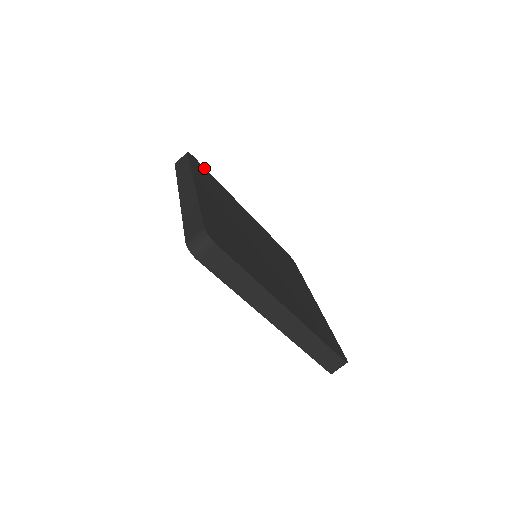
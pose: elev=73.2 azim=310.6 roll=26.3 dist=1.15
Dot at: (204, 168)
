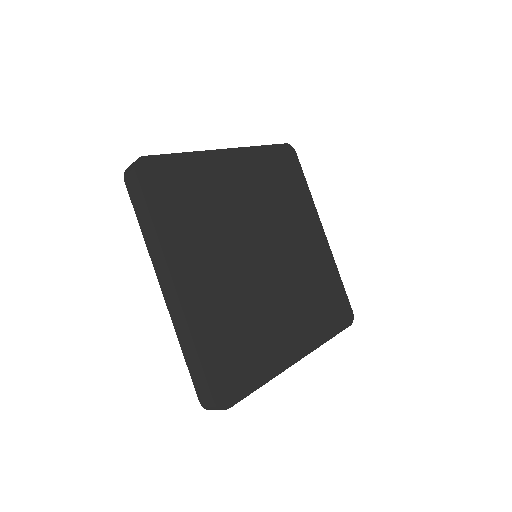
Dot at: (162, 159)
